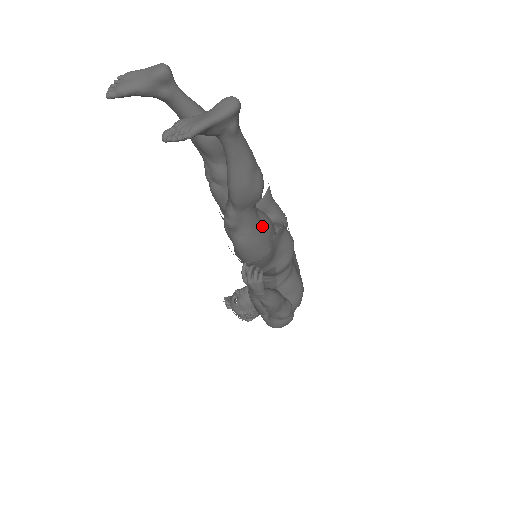
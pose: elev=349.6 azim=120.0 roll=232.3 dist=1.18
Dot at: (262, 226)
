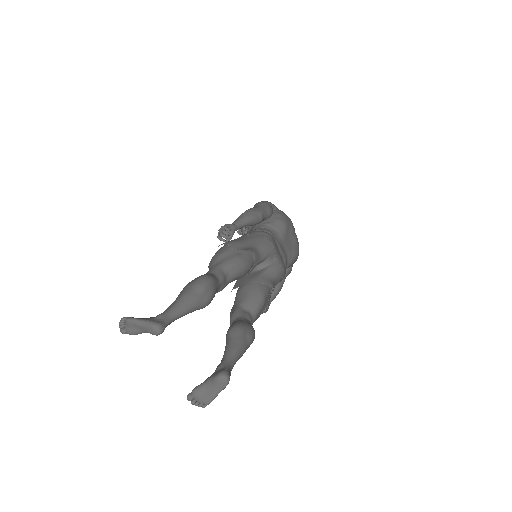
Dot at: (259, 314)
